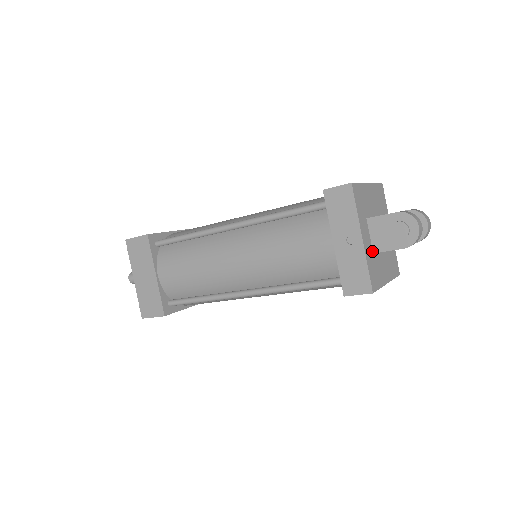
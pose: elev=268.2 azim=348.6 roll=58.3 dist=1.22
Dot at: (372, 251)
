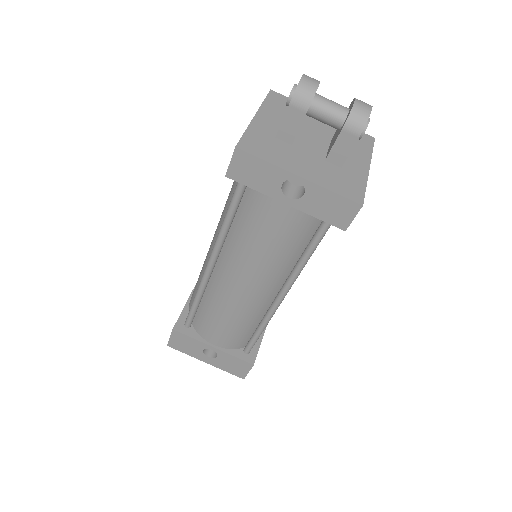
Dot at: (275, 135)
